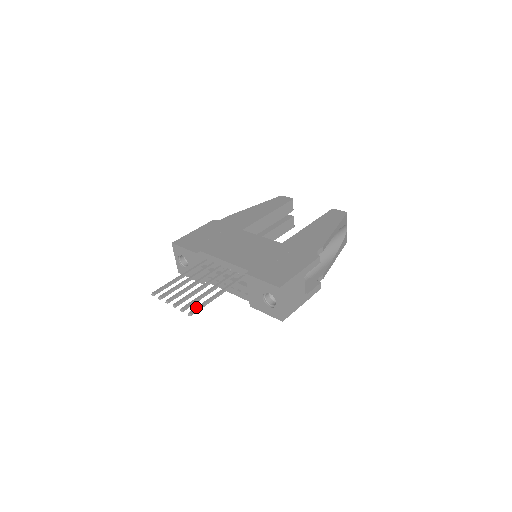
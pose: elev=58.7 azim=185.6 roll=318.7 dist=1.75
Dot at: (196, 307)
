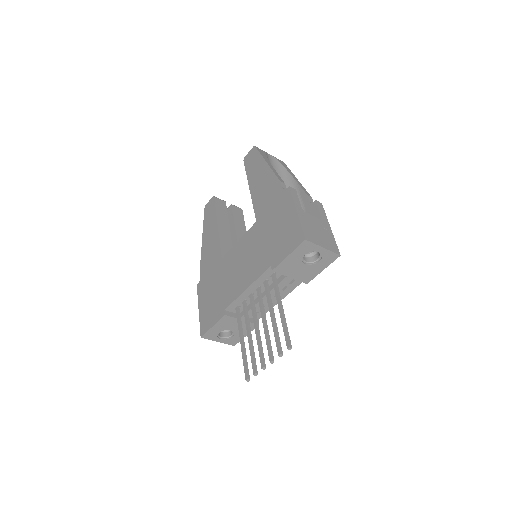
Dot at: (285, 338)
